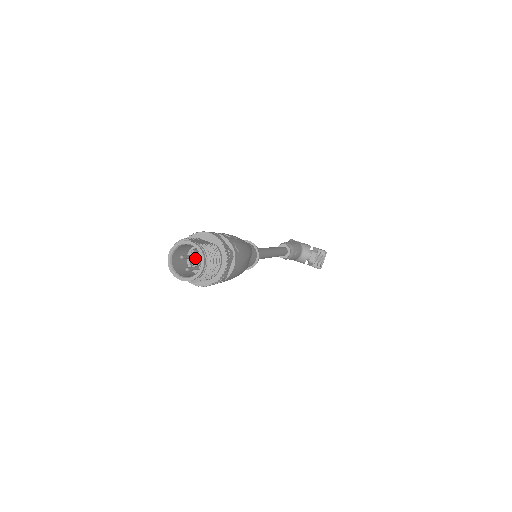
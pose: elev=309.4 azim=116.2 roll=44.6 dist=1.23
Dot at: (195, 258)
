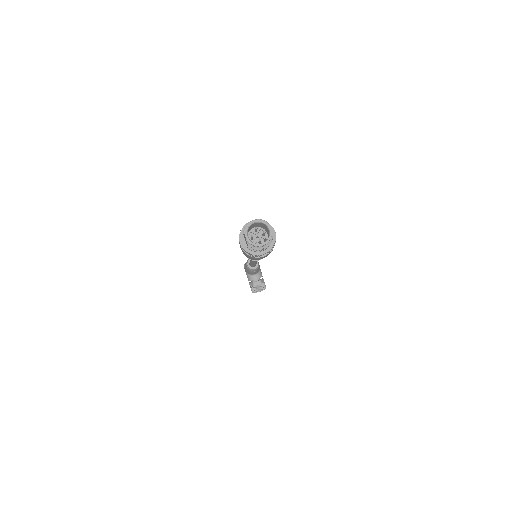
Dot at: (256, 233)
